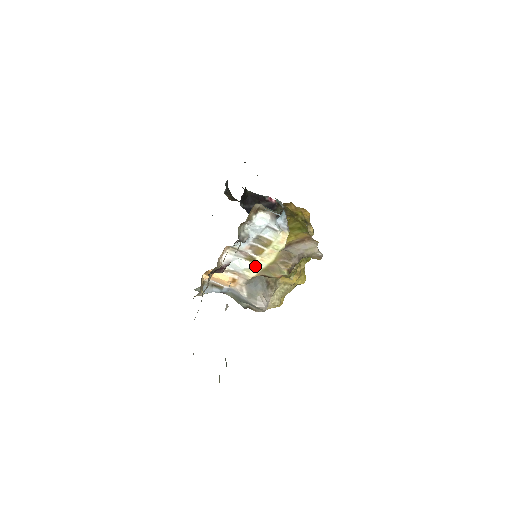
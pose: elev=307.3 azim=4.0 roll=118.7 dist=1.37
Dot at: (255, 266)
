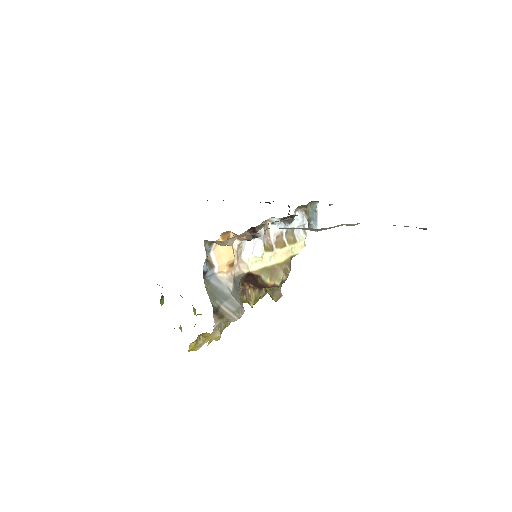
Dot at: (264, 259)
